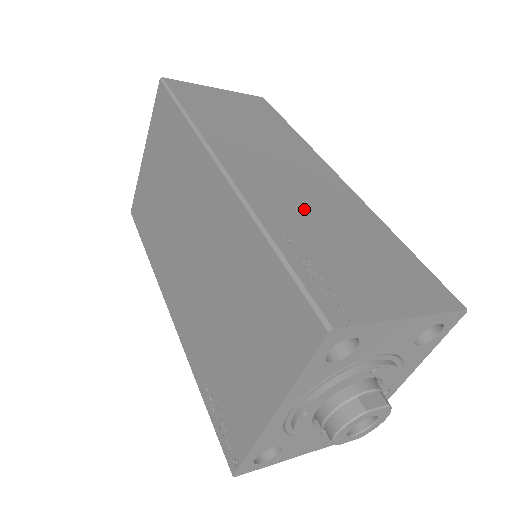
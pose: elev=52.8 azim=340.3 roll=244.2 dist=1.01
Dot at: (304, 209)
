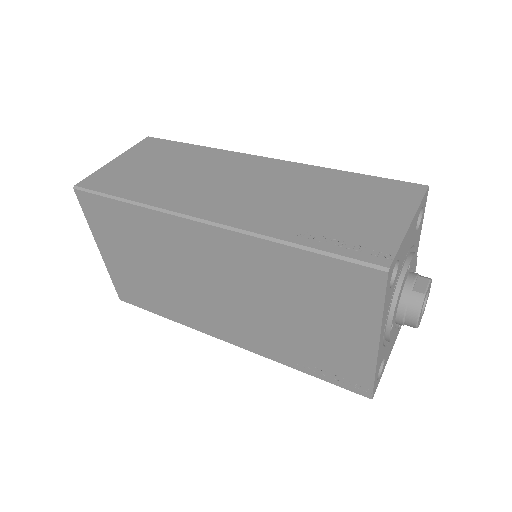
Dot at: (282, 204)
